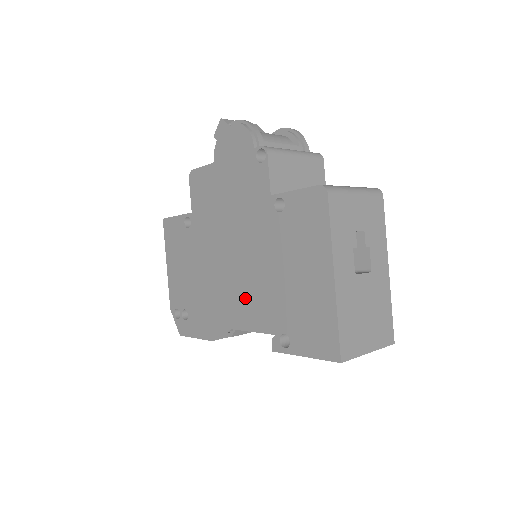
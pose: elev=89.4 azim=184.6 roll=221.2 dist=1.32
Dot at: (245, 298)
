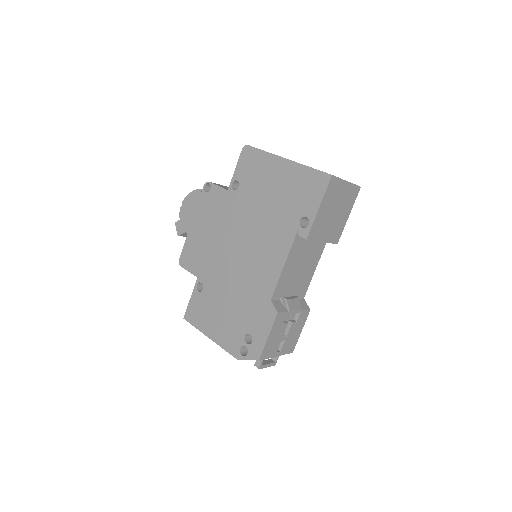
Dot at: (266, 250)
